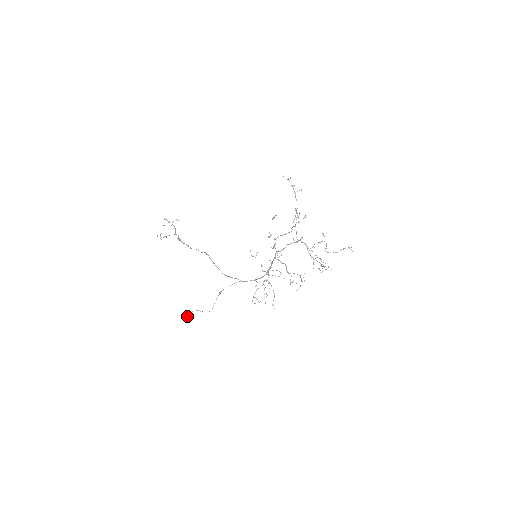
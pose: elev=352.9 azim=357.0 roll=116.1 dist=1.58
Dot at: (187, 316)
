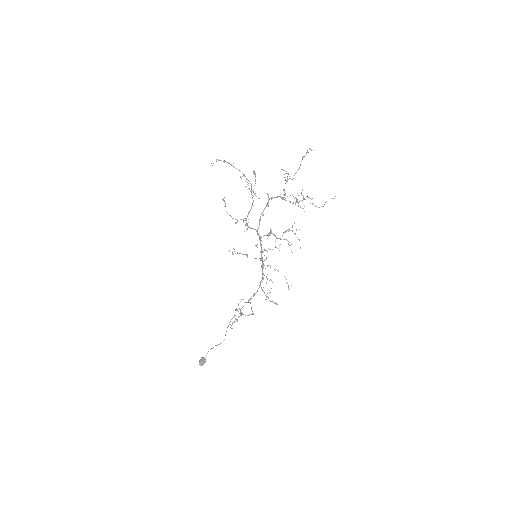
Dot at: (200, 363)
